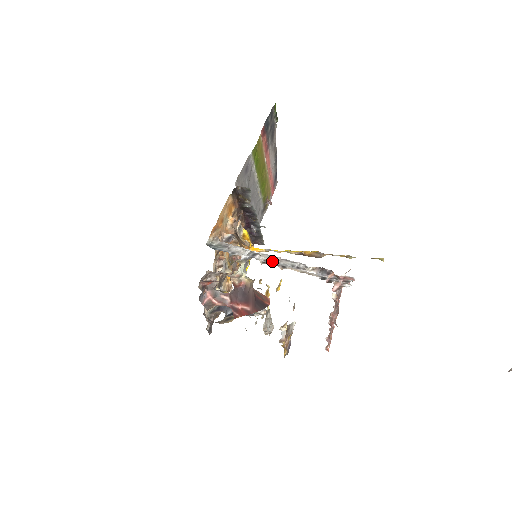
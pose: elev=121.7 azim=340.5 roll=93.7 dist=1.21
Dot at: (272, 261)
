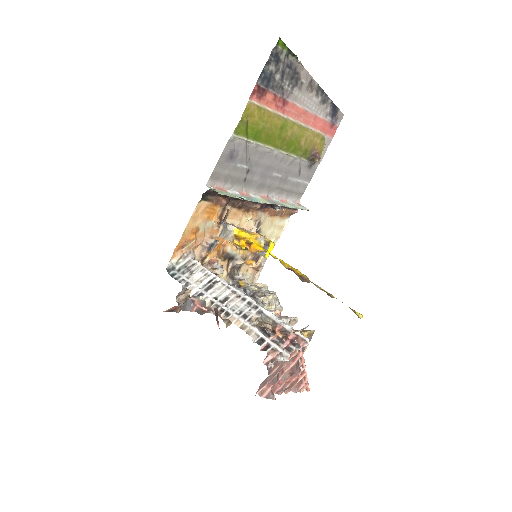
Dot at: (221, 301)
